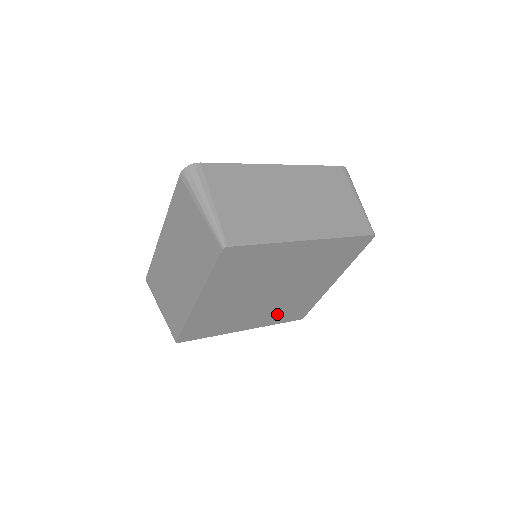
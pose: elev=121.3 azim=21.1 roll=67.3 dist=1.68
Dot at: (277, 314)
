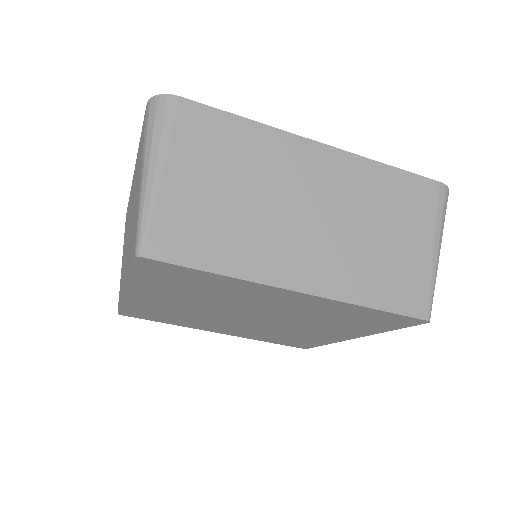
Dot at: (264, 335)
